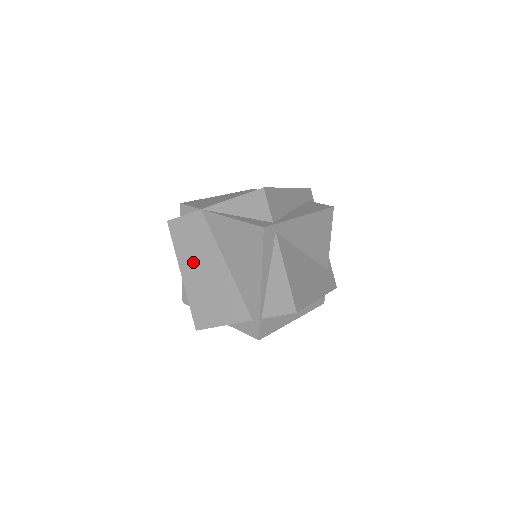
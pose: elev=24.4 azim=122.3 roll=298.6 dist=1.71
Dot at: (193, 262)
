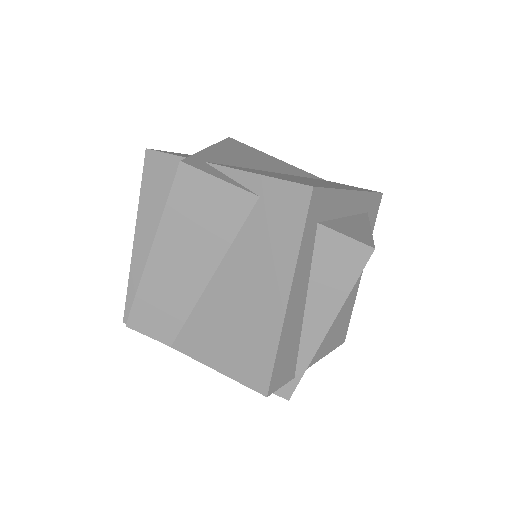
Dot at: occluded
